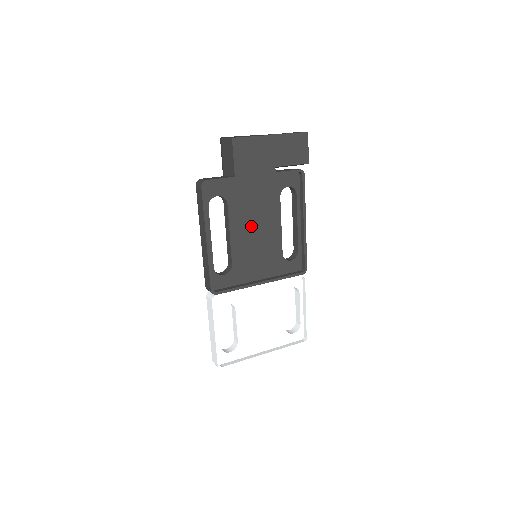
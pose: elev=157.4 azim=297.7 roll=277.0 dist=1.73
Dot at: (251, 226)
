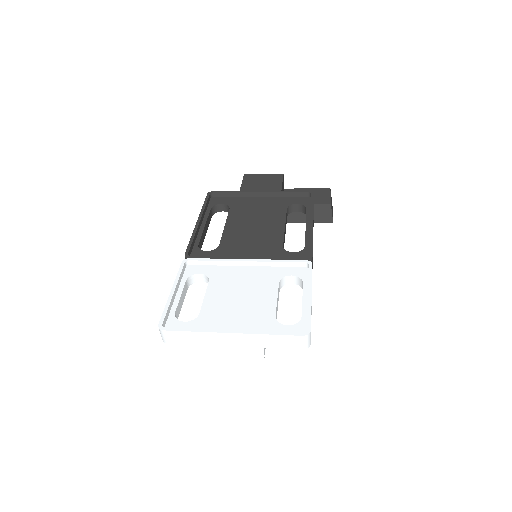
Dot at: (250, 223)
